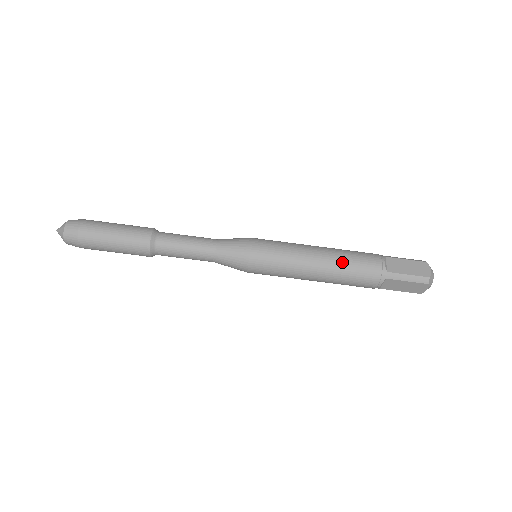
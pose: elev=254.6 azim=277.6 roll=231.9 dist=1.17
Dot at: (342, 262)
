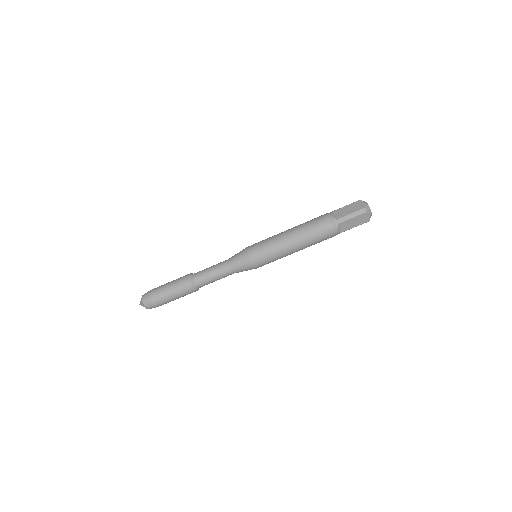
Dot at: (306, 230)
